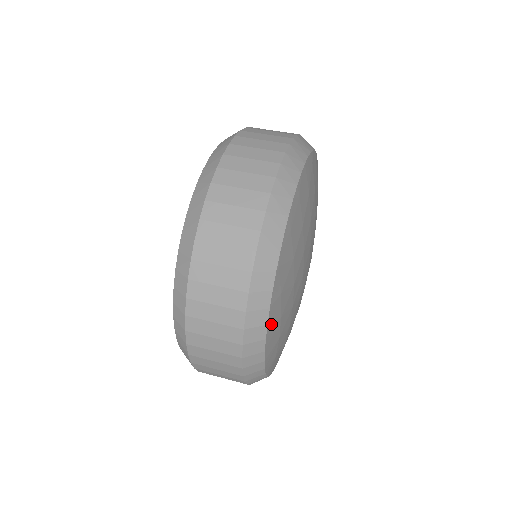
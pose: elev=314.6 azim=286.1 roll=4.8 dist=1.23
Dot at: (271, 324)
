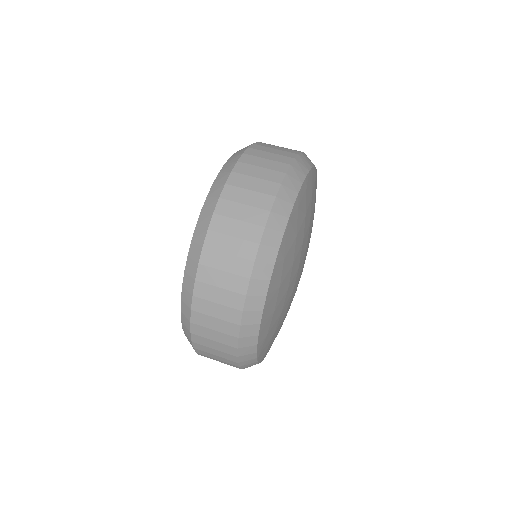
Dot at: (272, 284)
